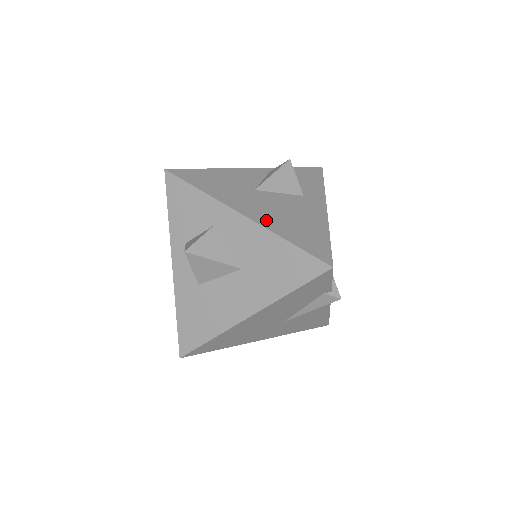
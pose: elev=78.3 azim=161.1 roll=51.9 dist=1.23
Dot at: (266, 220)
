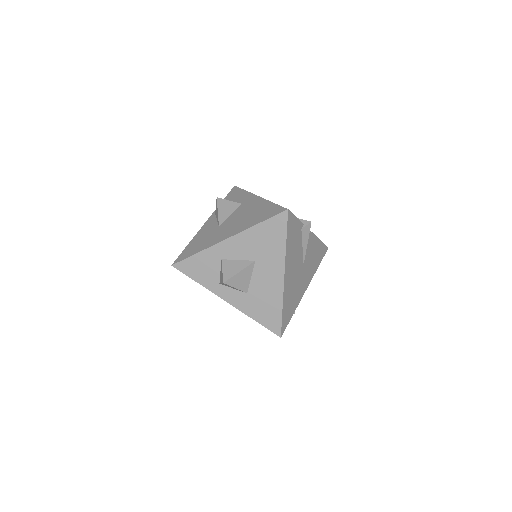
Dot at: (239, 229)
